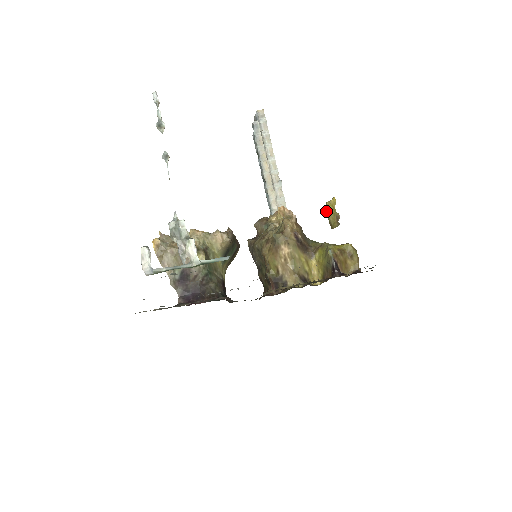
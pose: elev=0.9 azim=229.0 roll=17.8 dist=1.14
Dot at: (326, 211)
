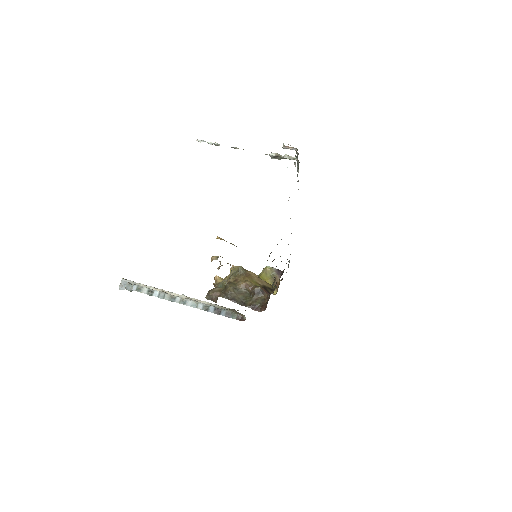
Dot at: occluded
